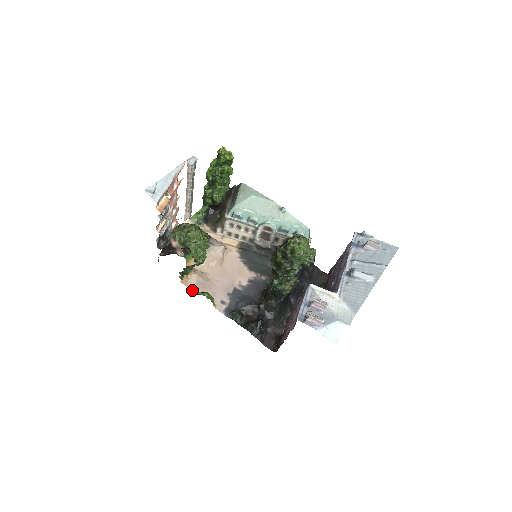
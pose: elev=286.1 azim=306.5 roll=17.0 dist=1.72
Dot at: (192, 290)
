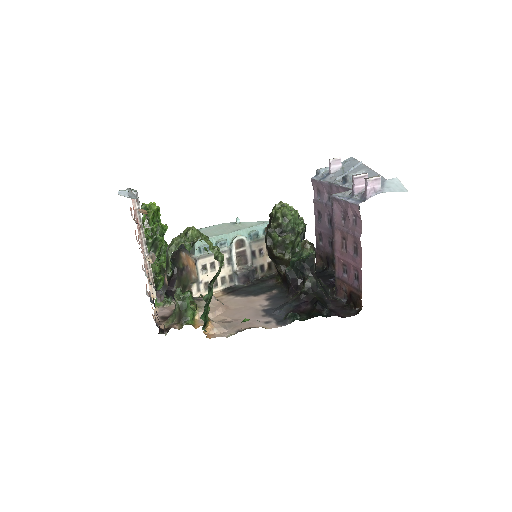
Dot at: (227, 336)
